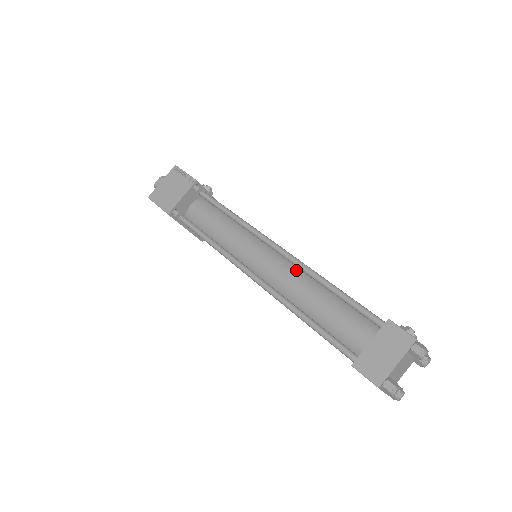
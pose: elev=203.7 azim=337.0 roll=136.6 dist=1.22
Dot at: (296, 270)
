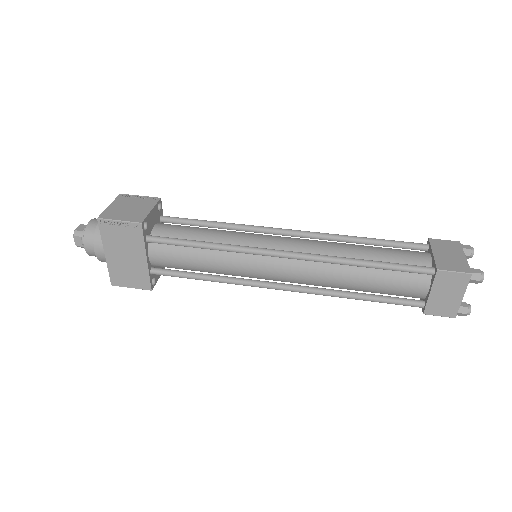
Dot at: occluded
